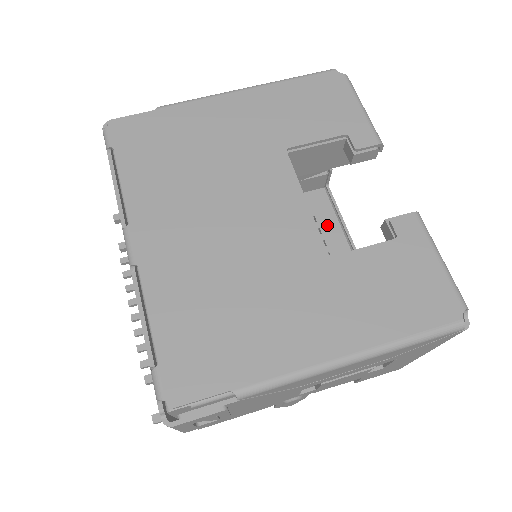
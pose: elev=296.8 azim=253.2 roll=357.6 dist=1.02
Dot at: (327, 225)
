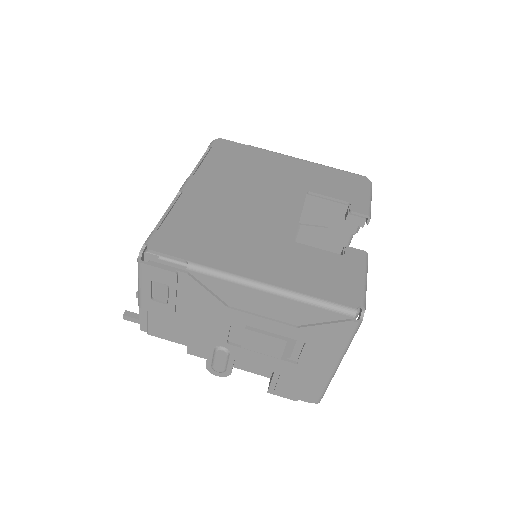
Dot at: occluded
